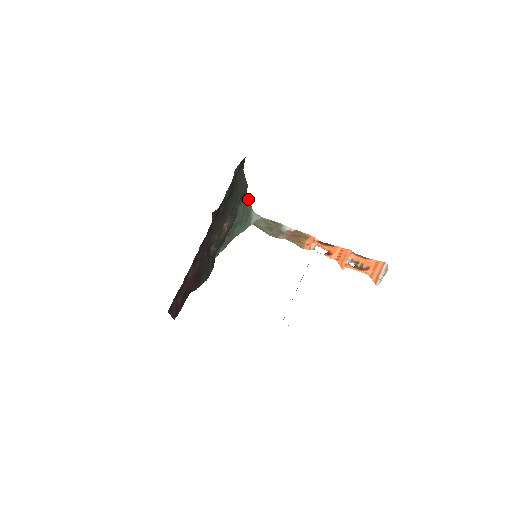
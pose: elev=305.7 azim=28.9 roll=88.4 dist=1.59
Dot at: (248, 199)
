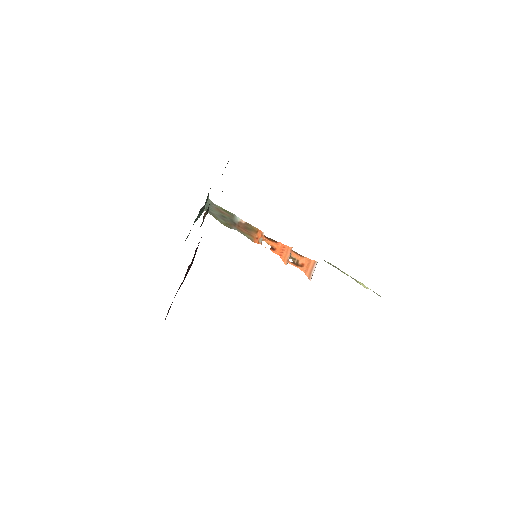
Dot at: occluded
